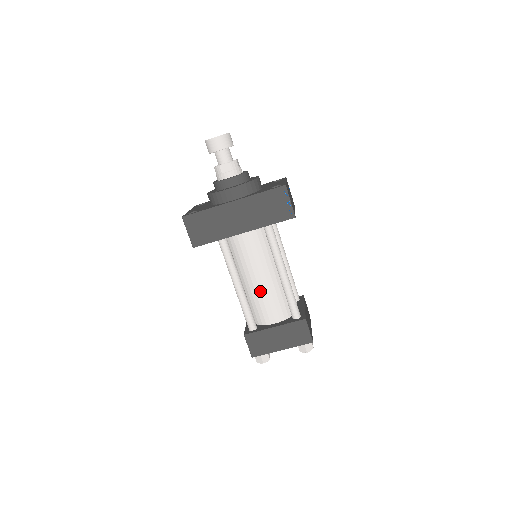
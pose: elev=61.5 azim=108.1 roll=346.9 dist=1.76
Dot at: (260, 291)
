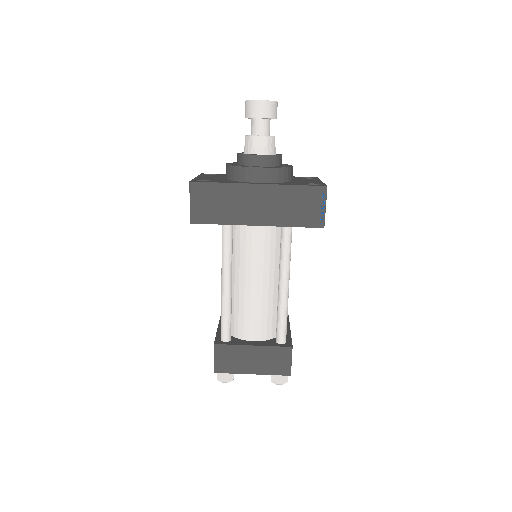
Dot at: (250, 299)
